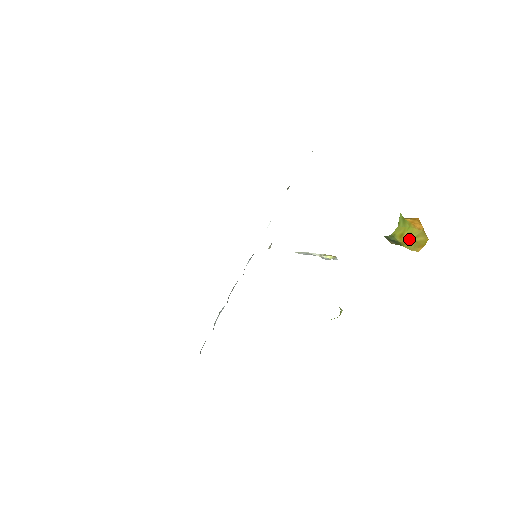
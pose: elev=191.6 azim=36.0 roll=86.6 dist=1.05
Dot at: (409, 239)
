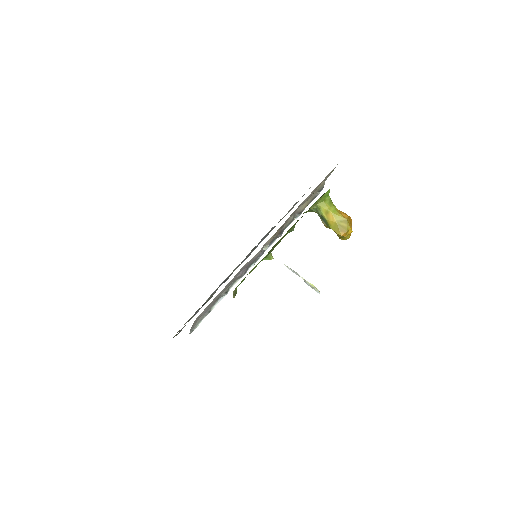
Dot at: (334, 220)
